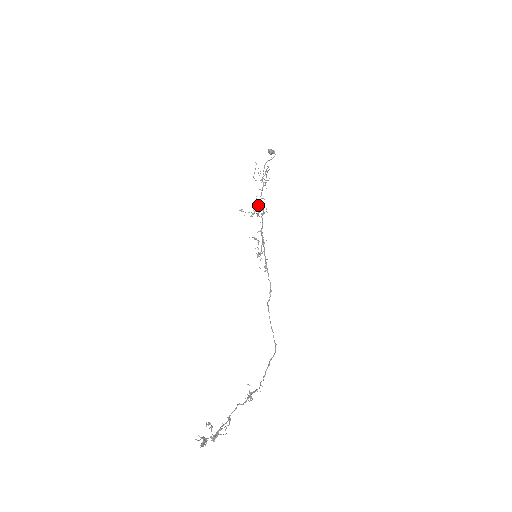
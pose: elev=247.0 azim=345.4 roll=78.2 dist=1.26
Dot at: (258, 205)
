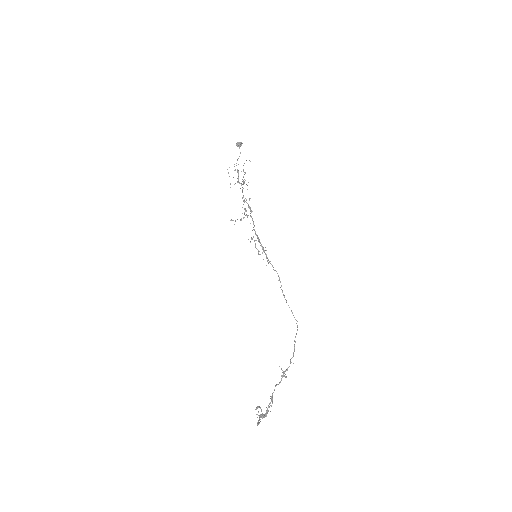
Dot at: occluded
